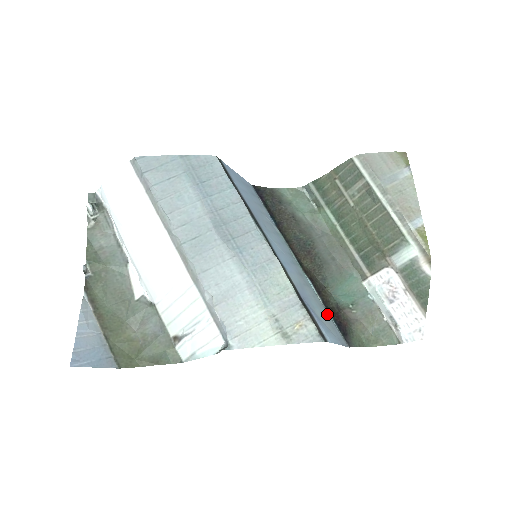
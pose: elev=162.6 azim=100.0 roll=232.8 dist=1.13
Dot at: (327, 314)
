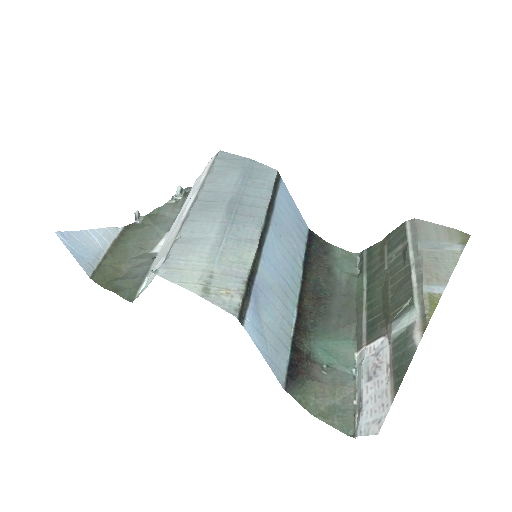
Dot at: (285, 343)
